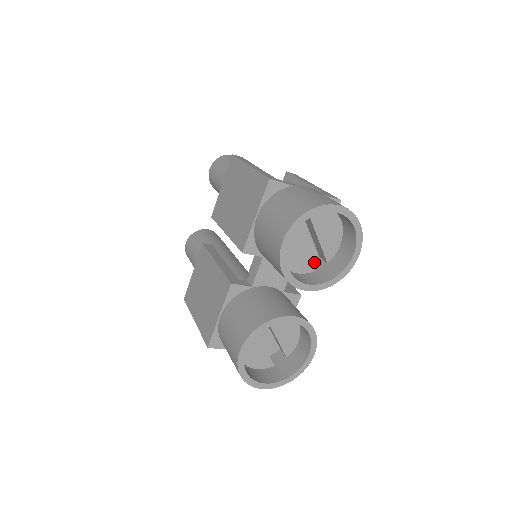
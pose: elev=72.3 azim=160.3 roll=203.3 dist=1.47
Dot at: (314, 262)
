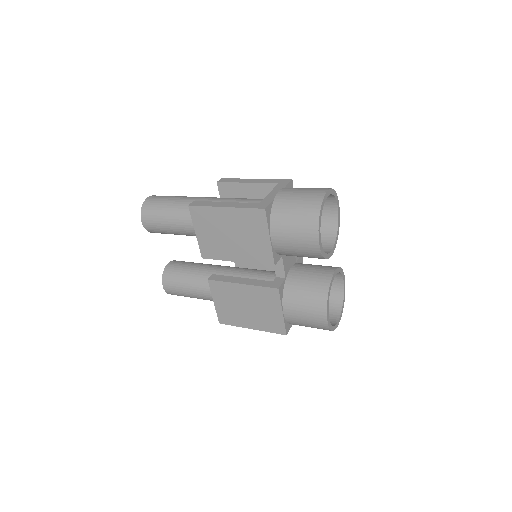
Dot at: occluded
